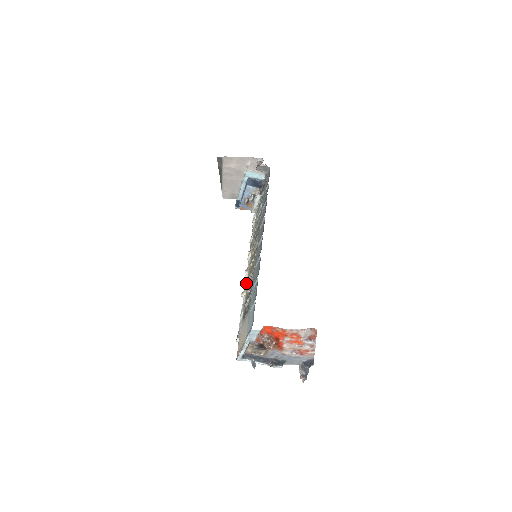
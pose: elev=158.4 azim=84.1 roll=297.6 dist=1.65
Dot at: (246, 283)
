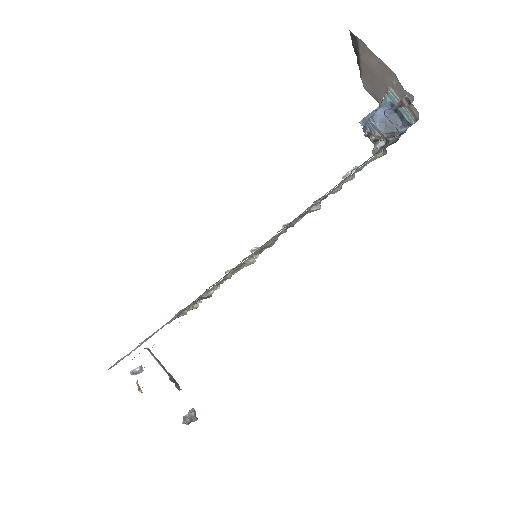
Dot at: occluded
